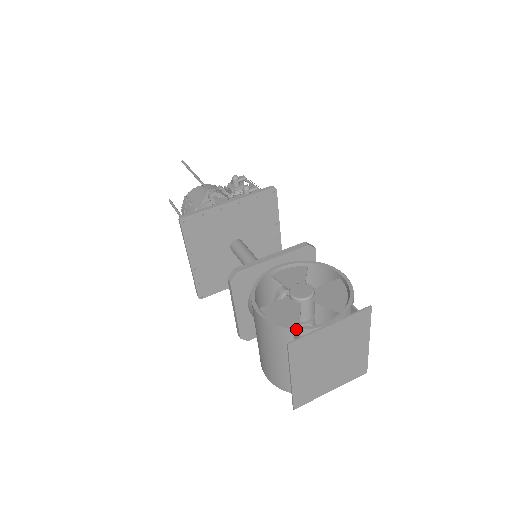
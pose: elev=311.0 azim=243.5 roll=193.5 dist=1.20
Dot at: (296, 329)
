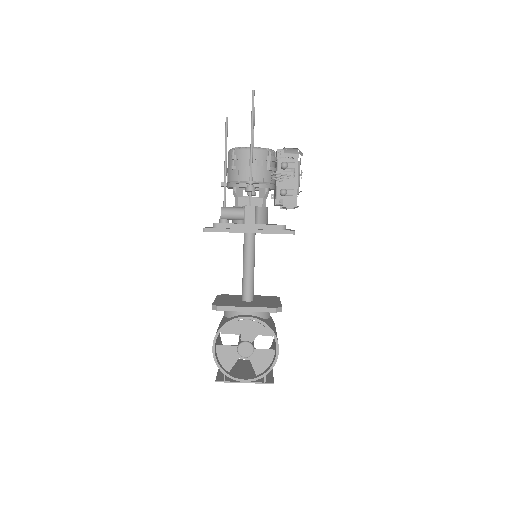
Dot at: (225, 375)
